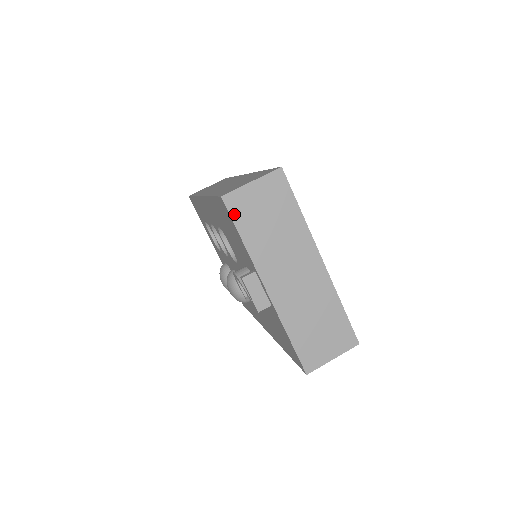
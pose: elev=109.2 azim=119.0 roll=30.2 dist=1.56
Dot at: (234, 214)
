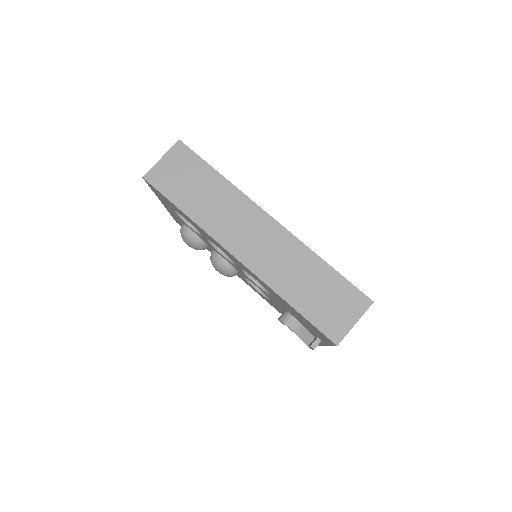
Dot at: occluded
